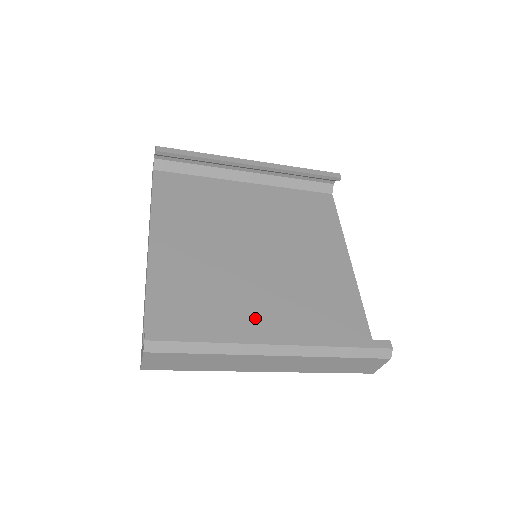
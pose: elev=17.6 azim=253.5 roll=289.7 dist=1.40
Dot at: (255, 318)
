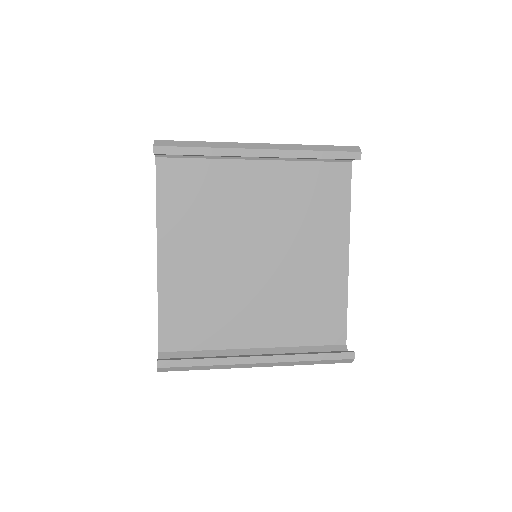
Dot at: (248, 322)
